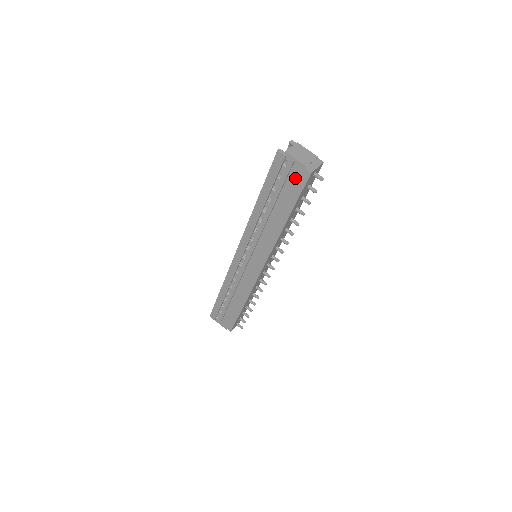
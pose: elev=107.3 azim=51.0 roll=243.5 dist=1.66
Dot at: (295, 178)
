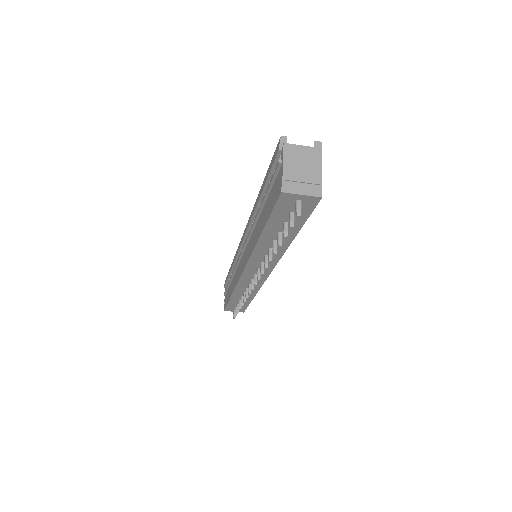
Dot at: (276, 187)
